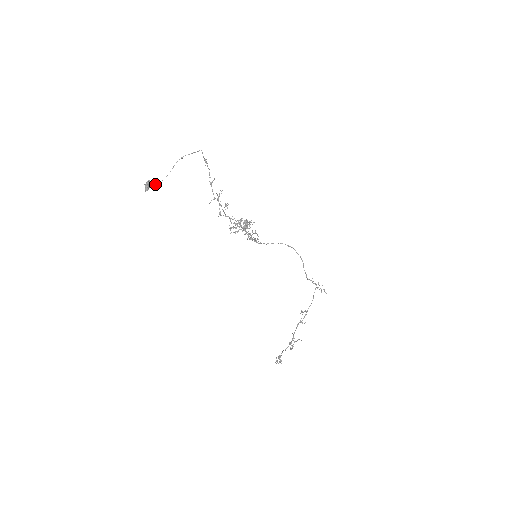
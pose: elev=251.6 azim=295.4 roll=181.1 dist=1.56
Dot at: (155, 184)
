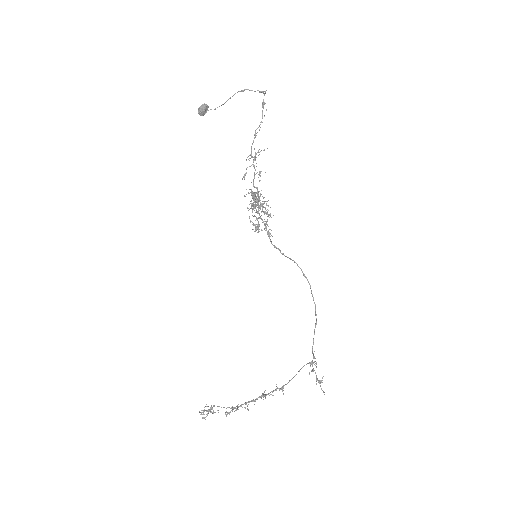
Dot at: (208, 110)
